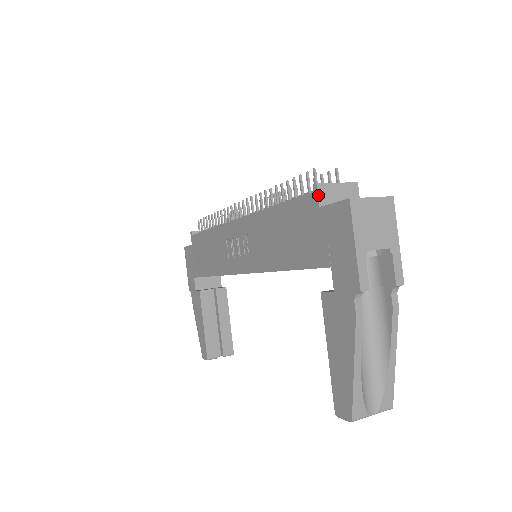
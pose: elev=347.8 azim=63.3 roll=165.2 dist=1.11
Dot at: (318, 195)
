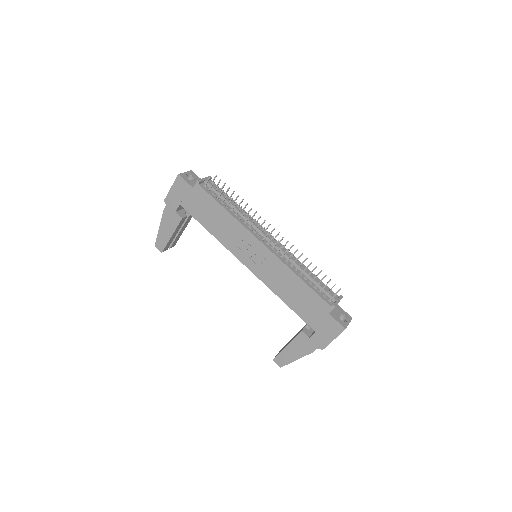
Dot at: occluded
